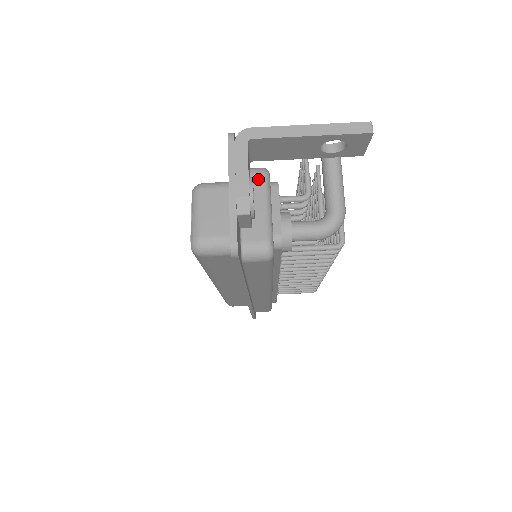
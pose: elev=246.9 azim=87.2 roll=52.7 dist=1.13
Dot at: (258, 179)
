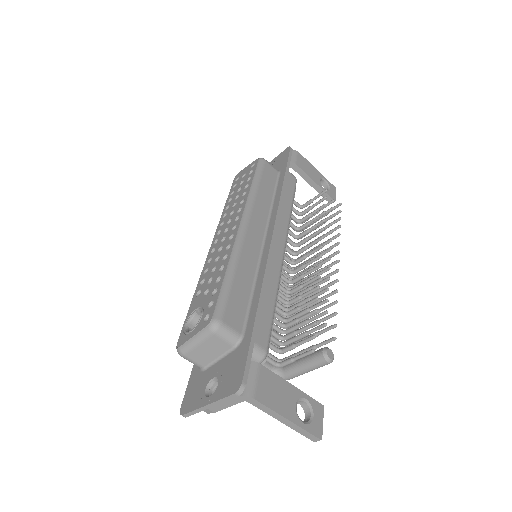
Dot at: occluded
